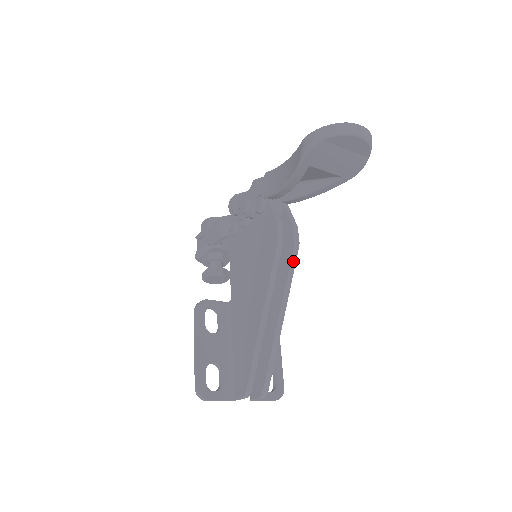
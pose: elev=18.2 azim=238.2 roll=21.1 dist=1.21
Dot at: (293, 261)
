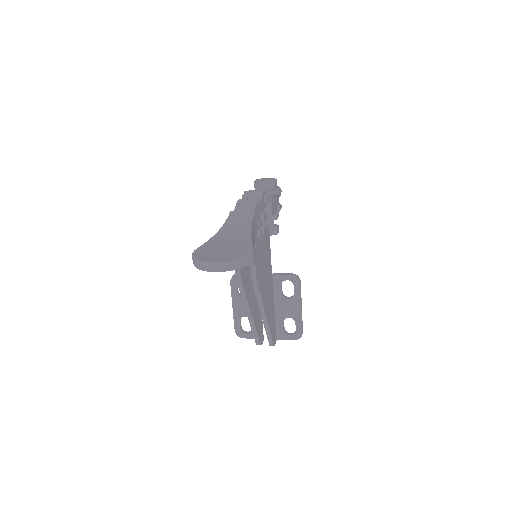
Dot at: (256, 288)
